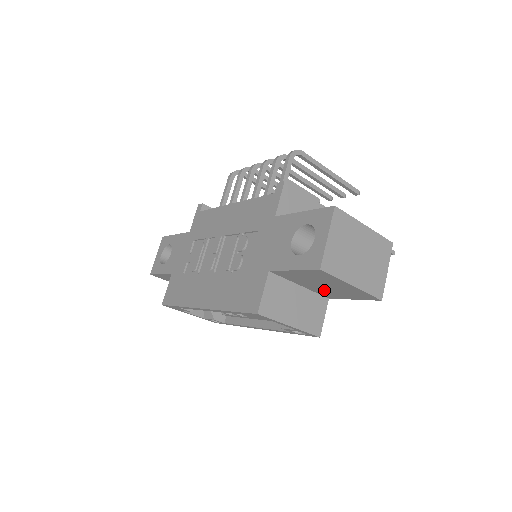
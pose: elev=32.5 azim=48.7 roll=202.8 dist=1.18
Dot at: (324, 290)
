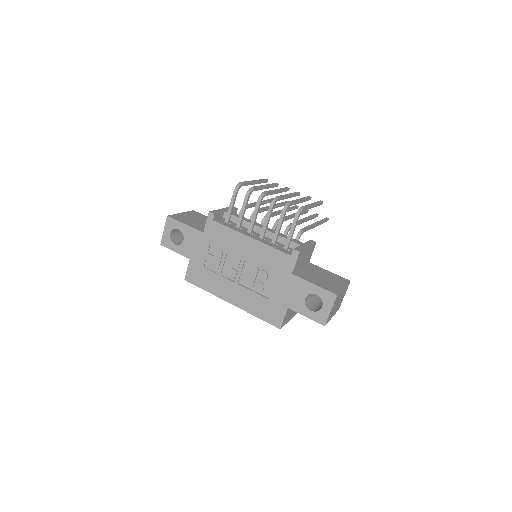
Dot at: occluded
